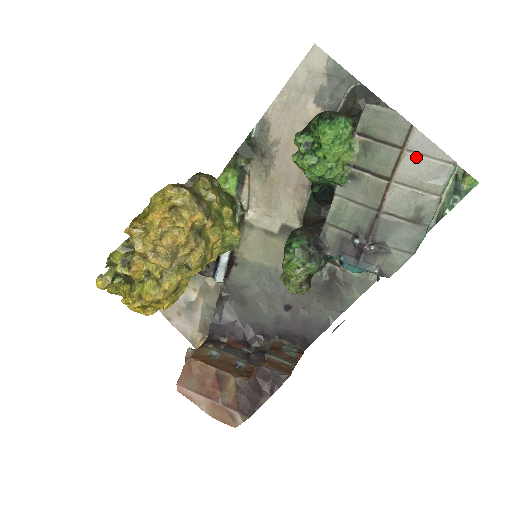
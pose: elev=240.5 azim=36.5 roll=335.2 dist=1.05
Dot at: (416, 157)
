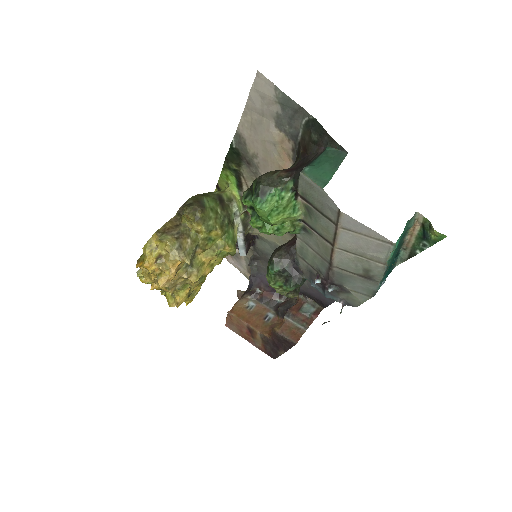
Dot at: (352, 234)
